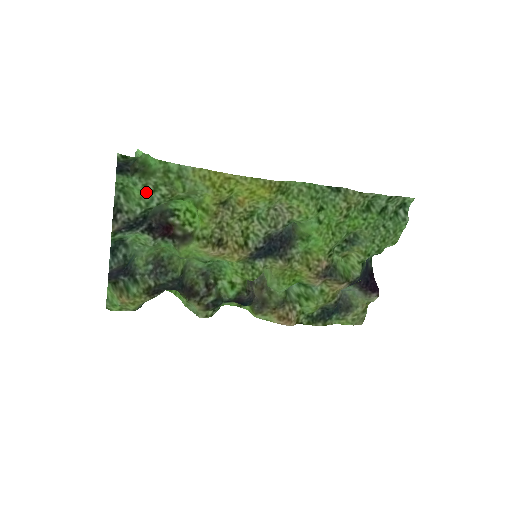
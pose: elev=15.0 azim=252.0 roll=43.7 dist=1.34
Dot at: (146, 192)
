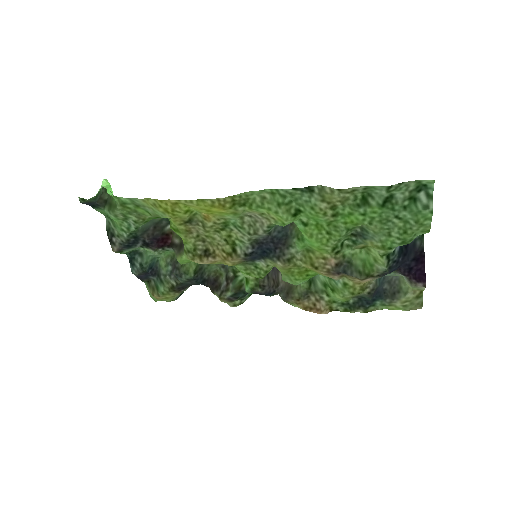
Dot at: (121, 220)
